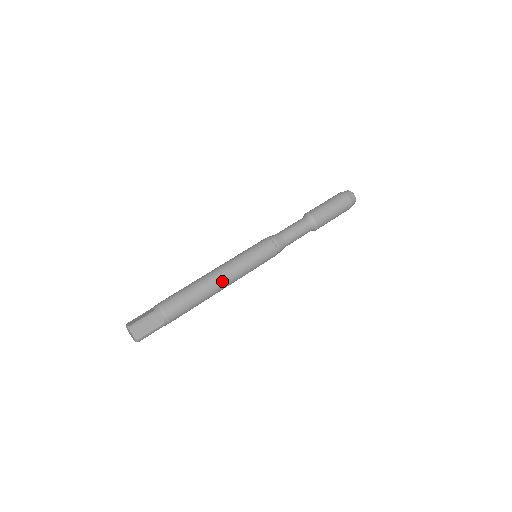
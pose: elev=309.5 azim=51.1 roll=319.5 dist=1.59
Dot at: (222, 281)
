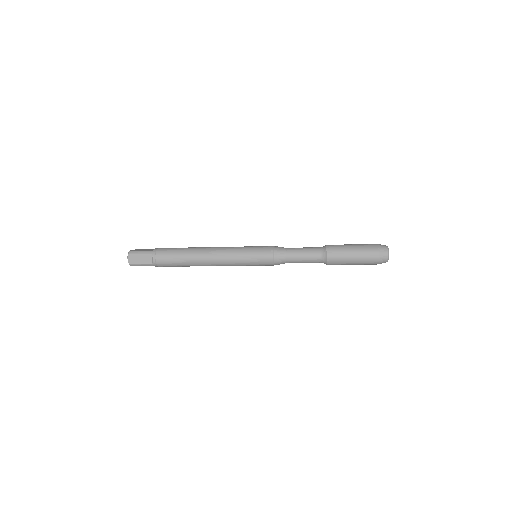
Dot at: (212, 247)
